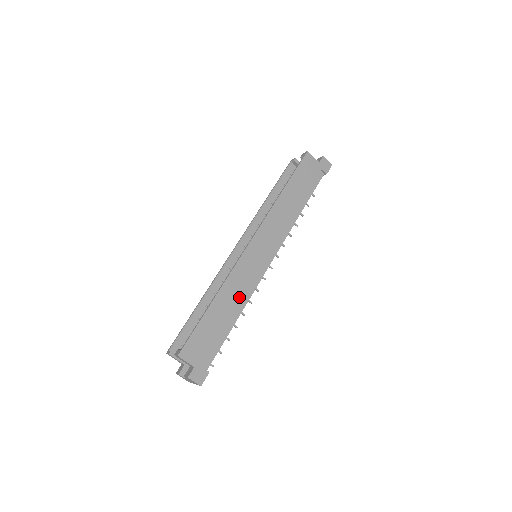
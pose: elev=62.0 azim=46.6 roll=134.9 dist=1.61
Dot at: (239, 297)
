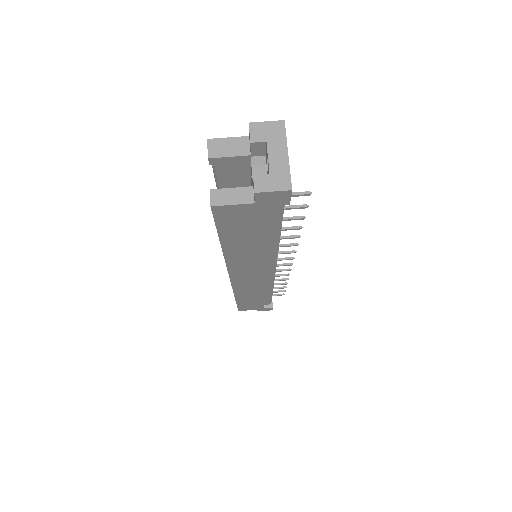
Dot at: occluded
